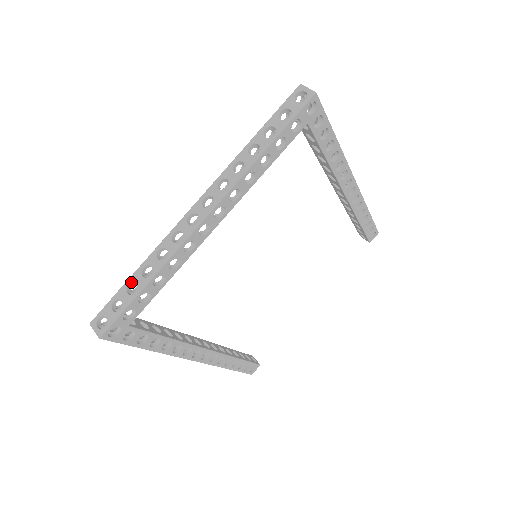
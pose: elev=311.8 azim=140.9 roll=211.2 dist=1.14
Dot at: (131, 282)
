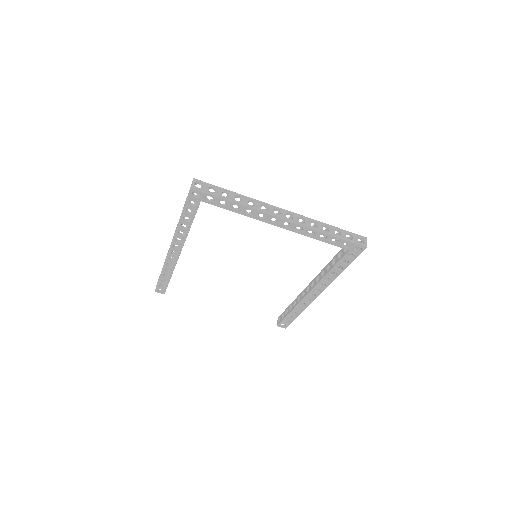
Dot at: (228, 192)
